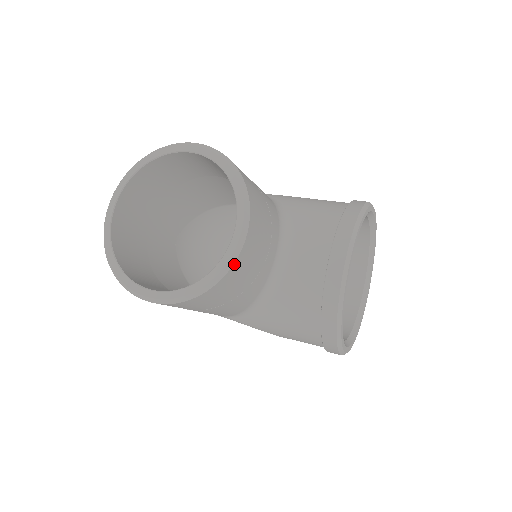
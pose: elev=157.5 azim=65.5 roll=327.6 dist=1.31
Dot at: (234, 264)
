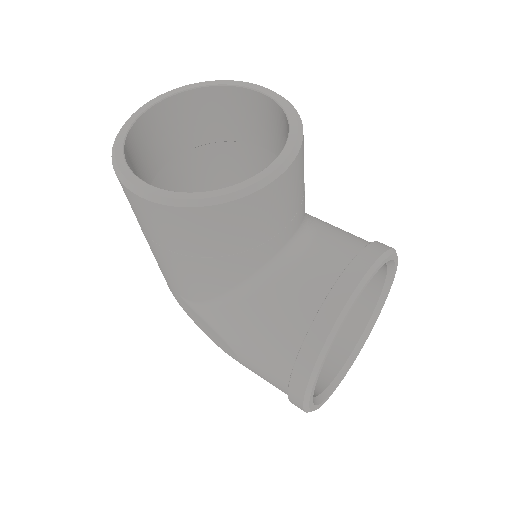
Dot at: (256, 192)
